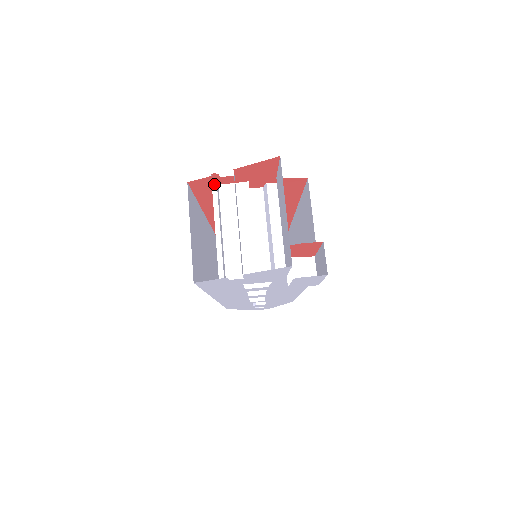
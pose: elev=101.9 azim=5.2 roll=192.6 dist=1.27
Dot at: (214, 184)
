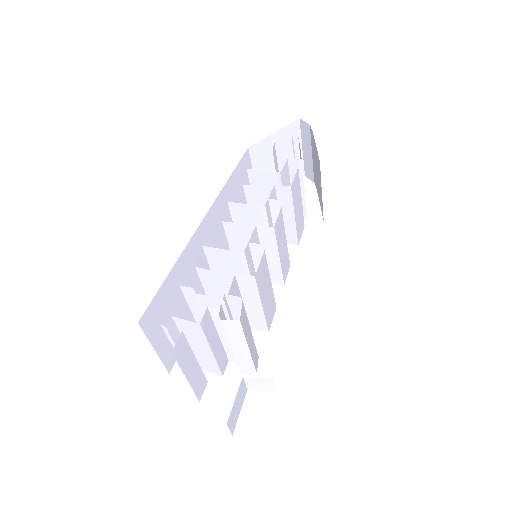
Dot at: (164, 328)
